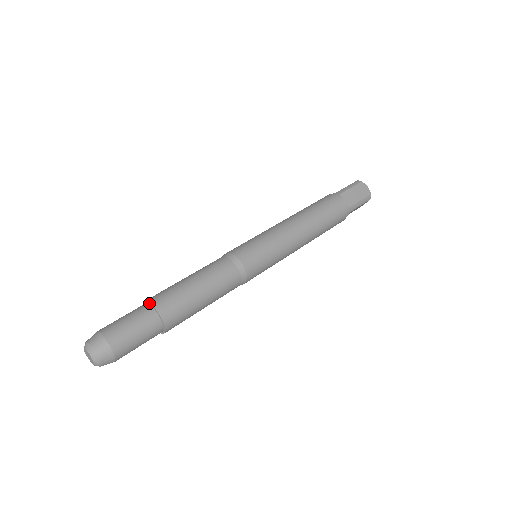
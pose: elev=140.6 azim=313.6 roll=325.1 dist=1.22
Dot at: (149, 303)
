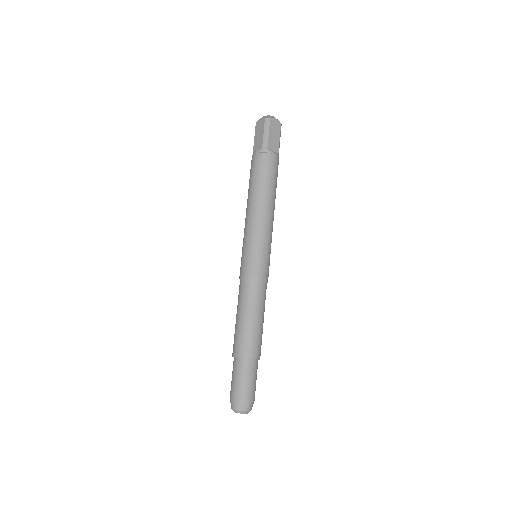
Dot at: (244, 358)
